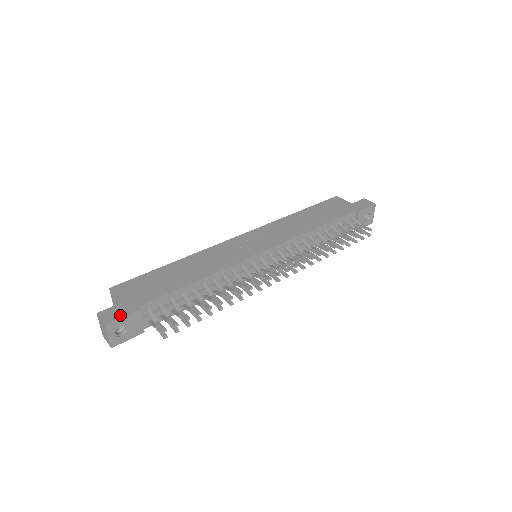
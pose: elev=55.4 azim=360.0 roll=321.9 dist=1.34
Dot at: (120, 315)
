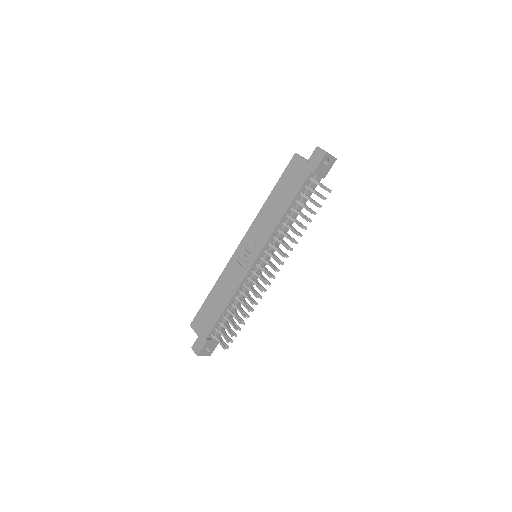
Dot at: (201, 347)
